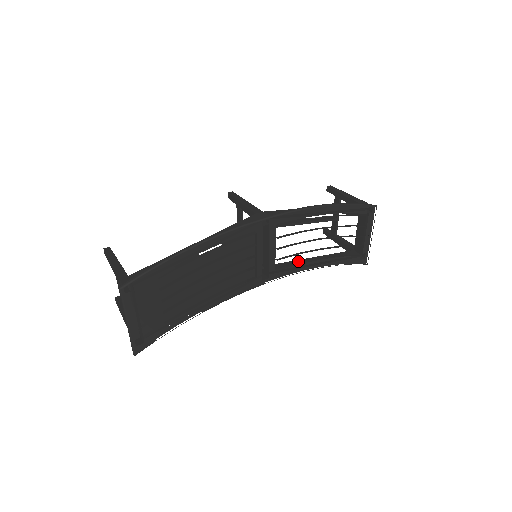
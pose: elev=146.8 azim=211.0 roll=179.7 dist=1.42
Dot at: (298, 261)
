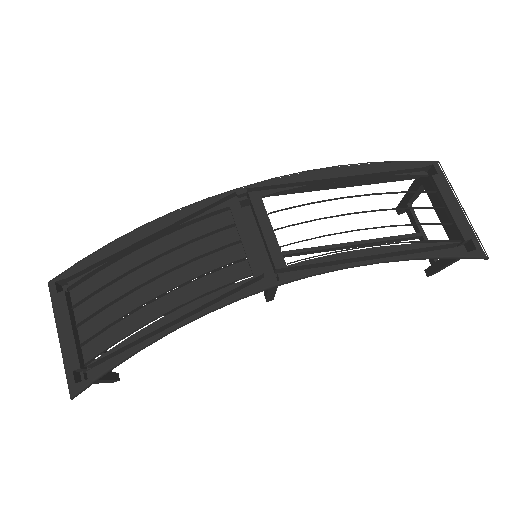
Dot at: (337, 263)
